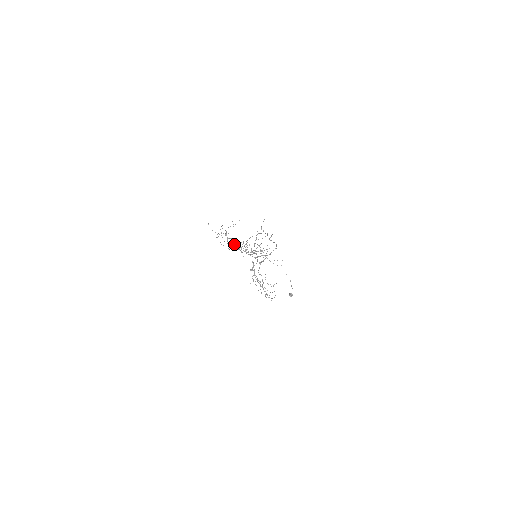
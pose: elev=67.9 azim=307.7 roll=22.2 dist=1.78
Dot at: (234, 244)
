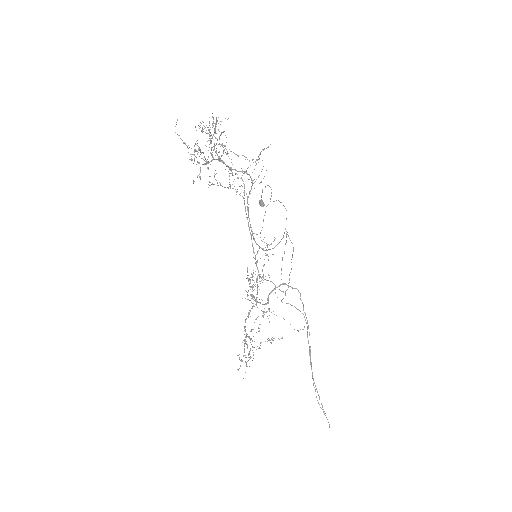
Dot at: occluded
